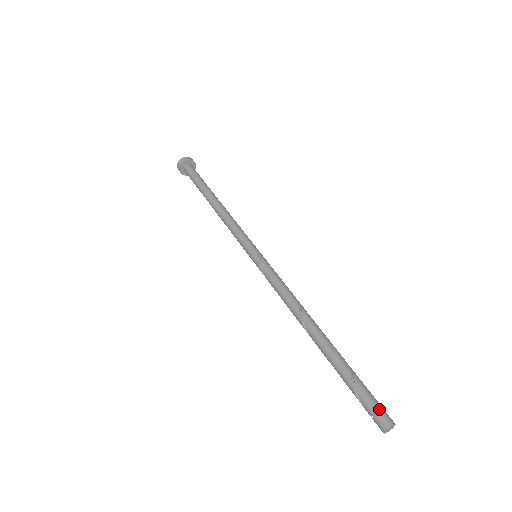
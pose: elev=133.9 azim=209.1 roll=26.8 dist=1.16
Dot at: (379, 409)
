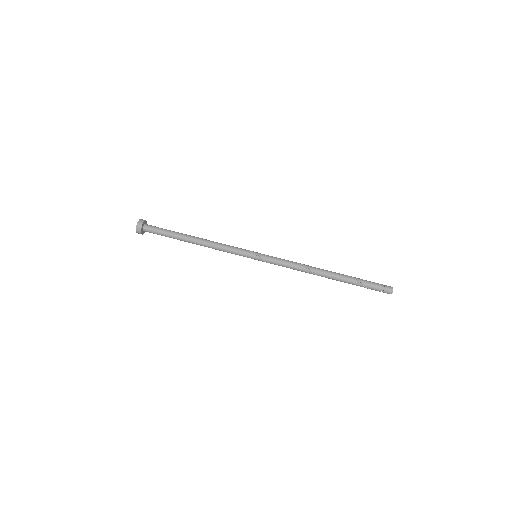
Dot at: (383, 288)
